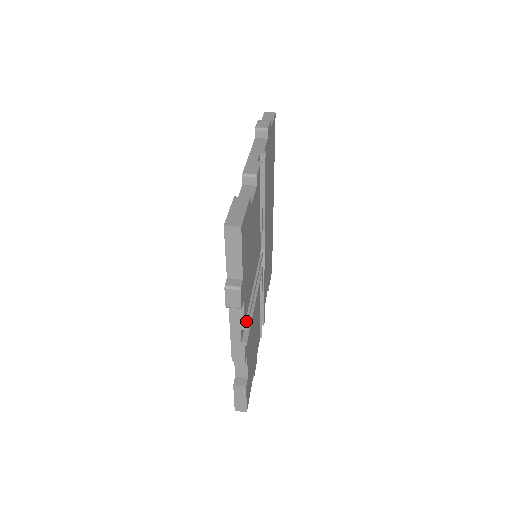
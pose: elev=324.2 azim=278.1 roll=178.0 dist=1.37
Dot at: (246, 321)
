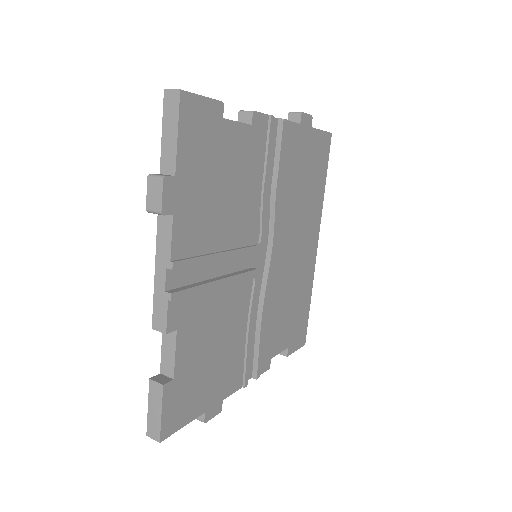
Dot at: (177, 260)
